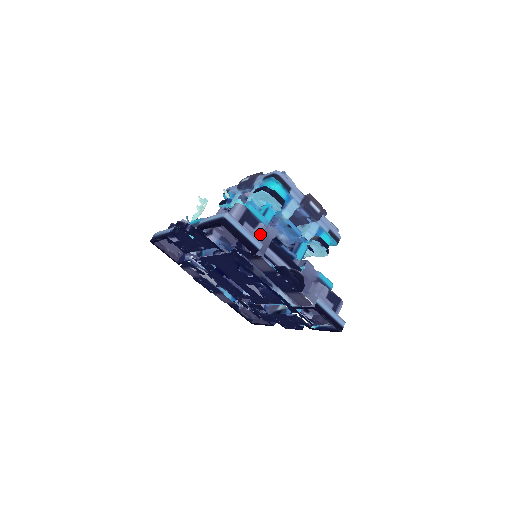
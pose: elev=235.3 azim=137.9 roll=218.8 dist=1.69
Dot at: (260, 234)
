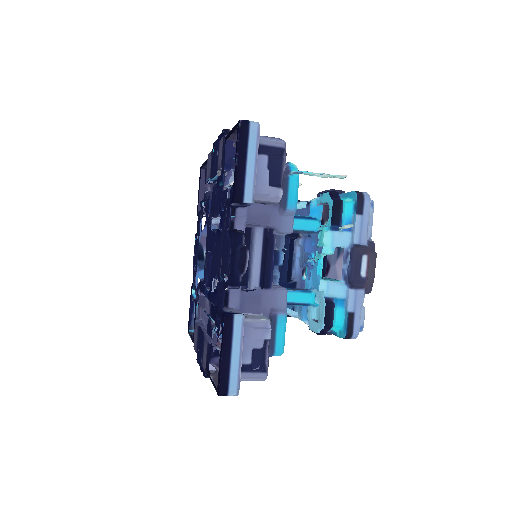
Dot at: occluded
